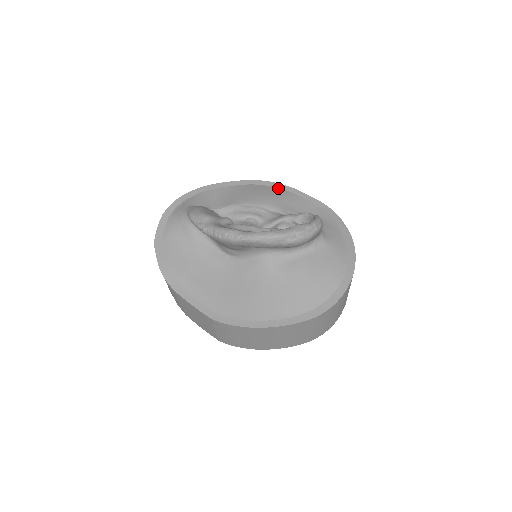
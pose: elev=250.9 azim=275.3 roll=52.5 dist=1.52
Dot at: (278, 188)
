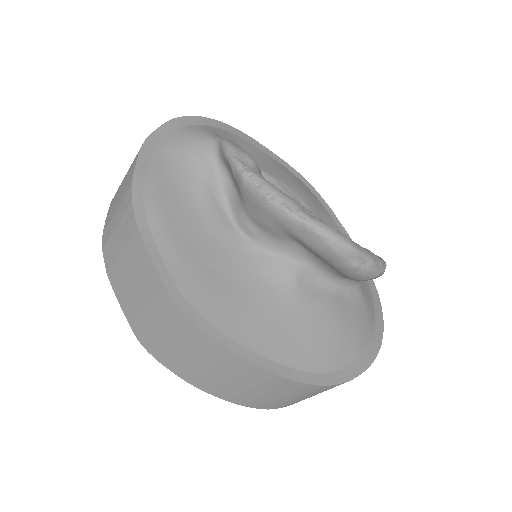
Dot at: (315, 195)
